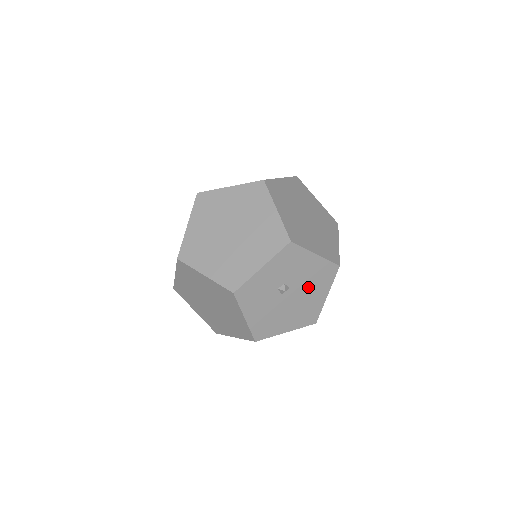
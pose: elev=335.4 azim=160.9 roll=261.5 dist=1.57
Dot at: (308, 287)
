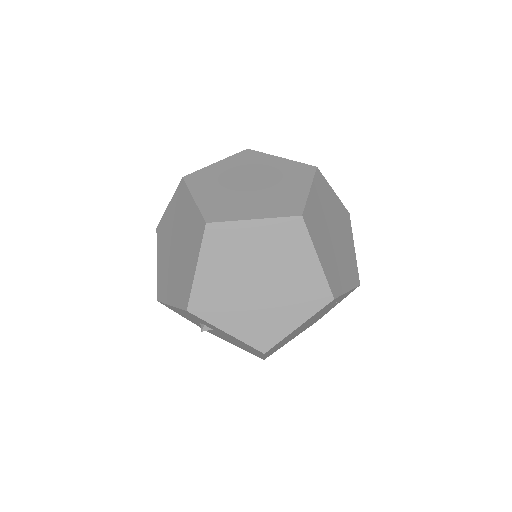
Dot at: occluded
